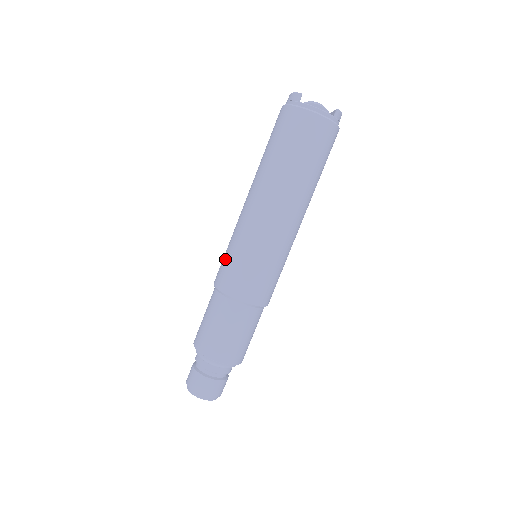
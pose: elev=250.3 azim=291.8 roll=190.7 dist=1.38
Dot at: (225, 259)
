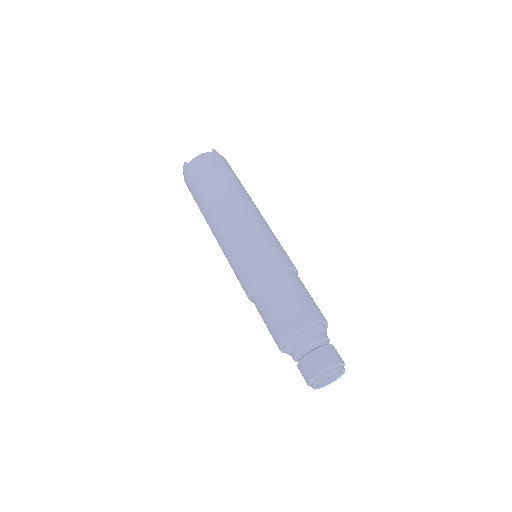
Dot at: (236, 272)
